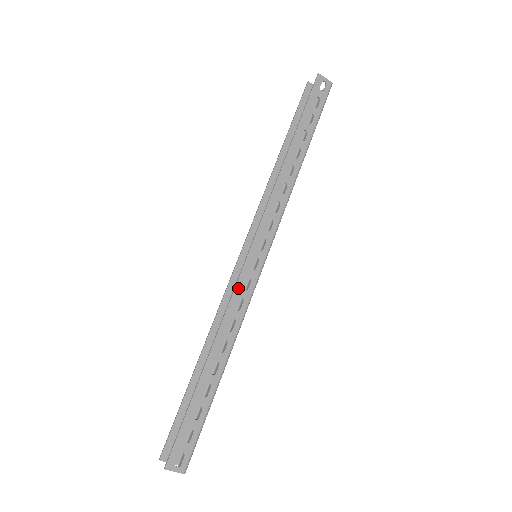
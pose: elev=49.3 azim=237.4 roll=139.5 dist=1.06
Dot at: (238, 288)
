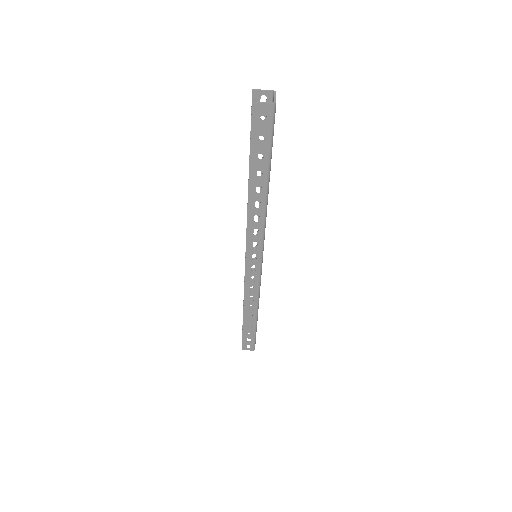
Dot at: (247, 283)
